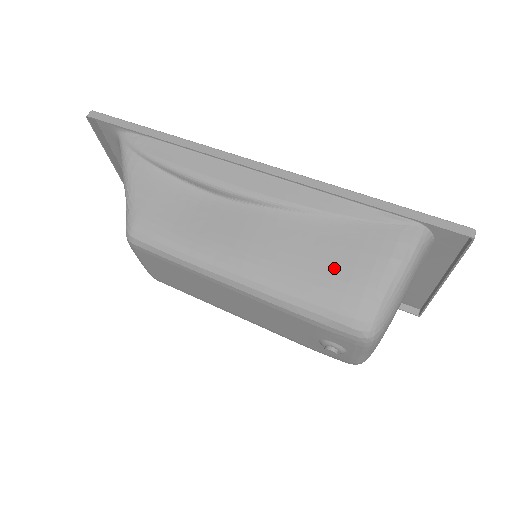
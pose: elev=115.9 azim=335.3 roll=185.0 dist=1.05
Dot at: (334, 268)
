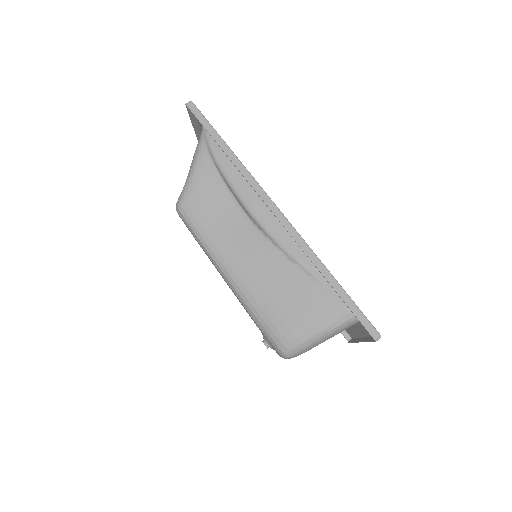
Dot at: (287, 306)
